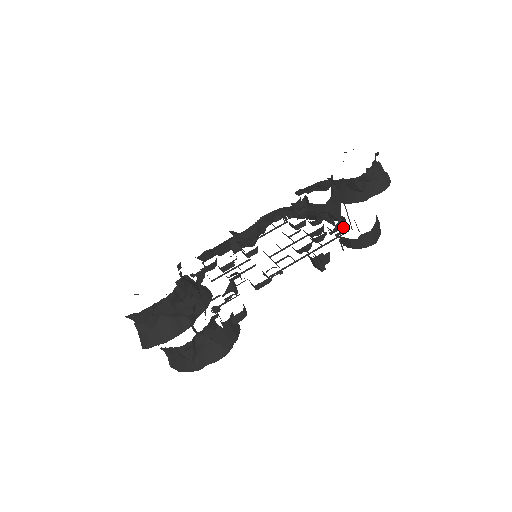
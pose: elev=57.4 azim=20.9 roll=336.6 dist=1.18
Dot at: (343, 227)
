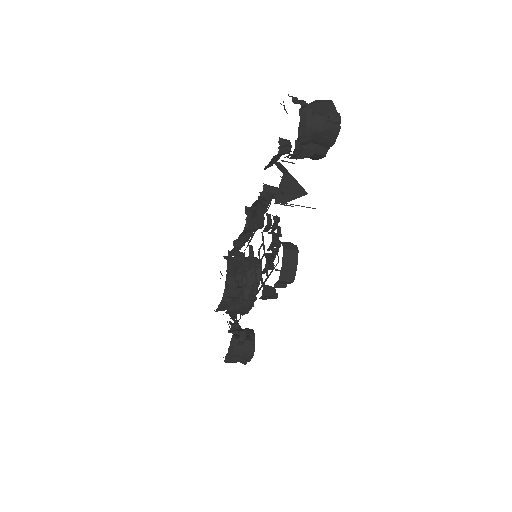
Dot at: occluded
